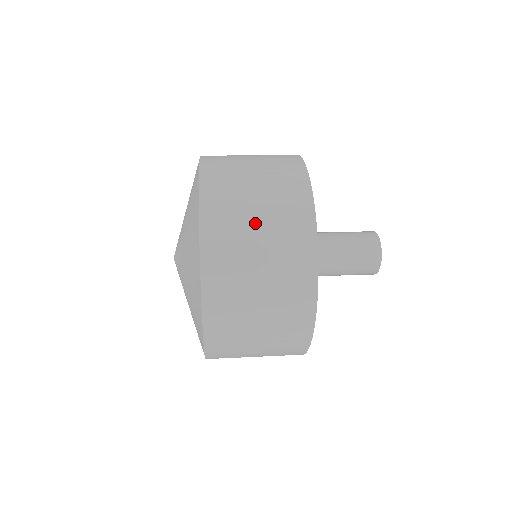
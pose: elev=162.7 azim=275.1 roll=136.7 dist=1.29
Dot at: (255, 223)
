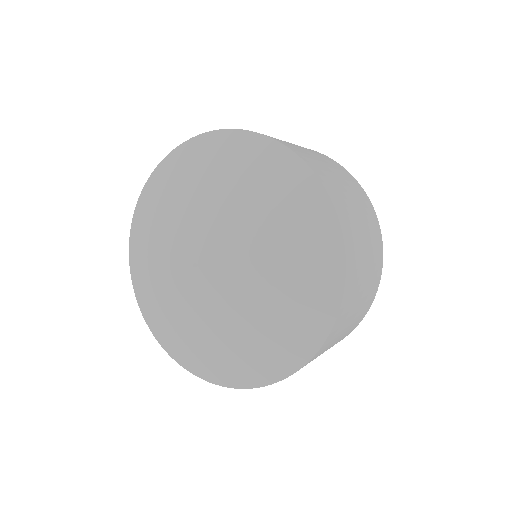
Dot at: (358, 214)
